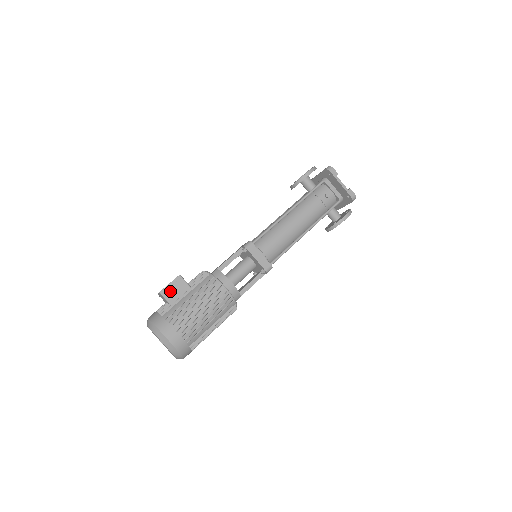
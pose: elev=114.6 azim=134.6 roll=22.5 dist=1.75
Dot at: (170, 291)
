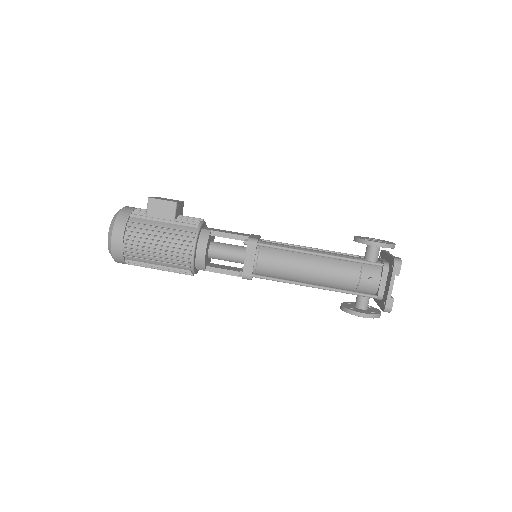
Dot at: (157, 206)
